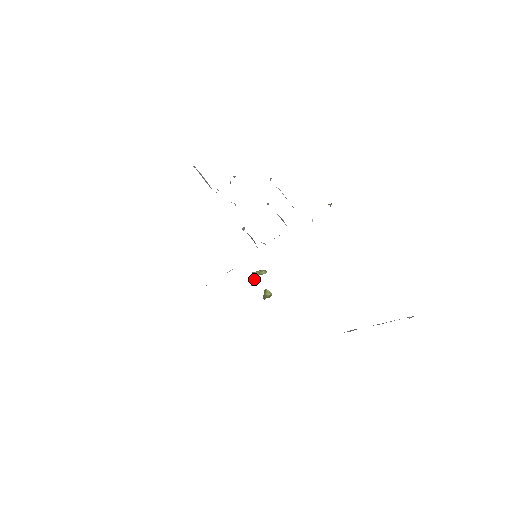
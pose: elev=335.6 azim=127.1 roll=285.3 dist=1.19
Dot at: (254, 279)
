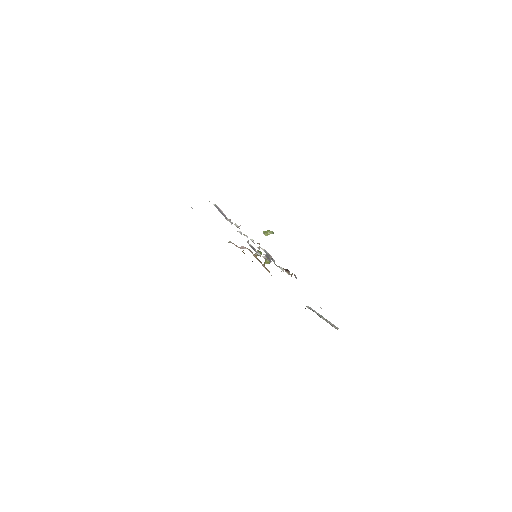
Dot at: (258, 255)
